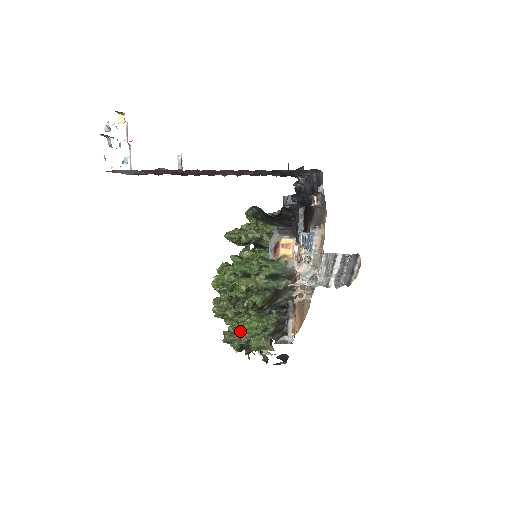
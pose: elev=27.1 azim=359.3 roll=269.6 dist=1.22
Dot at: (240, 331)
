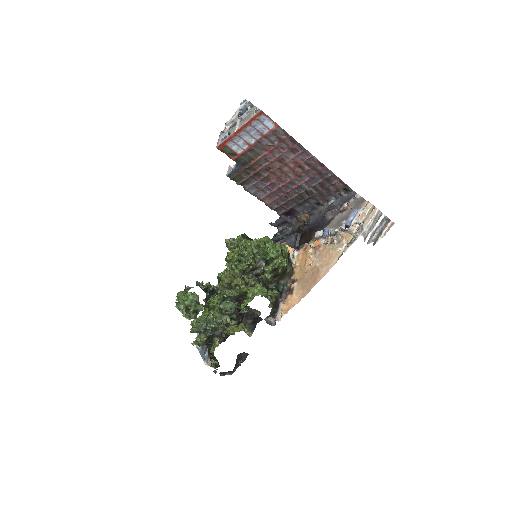
Dot at: (250, 293)
